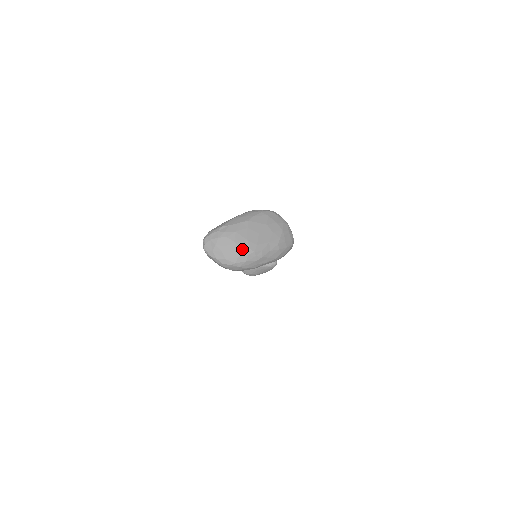
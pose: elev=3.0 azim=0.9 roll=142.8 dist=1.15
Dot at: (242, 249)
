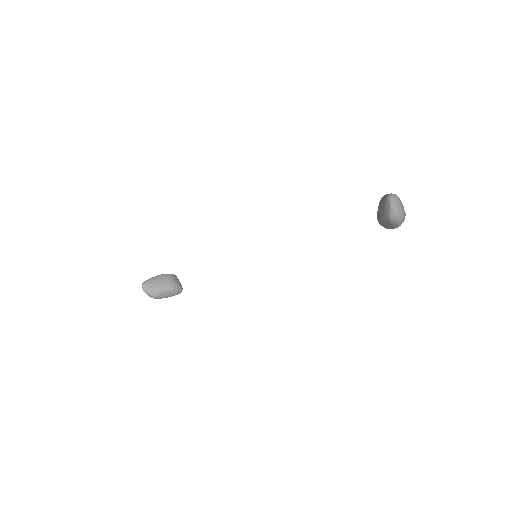
Dot at: occluded
